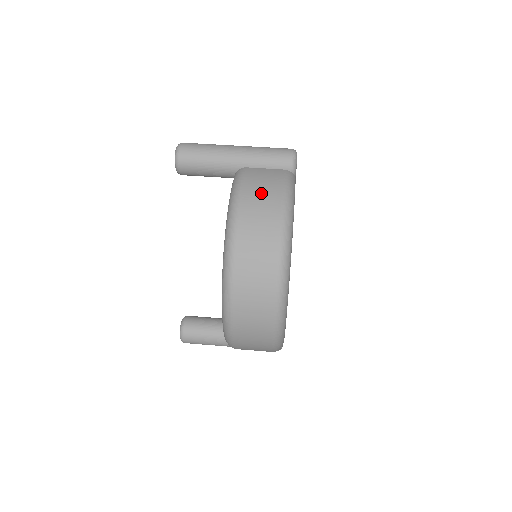
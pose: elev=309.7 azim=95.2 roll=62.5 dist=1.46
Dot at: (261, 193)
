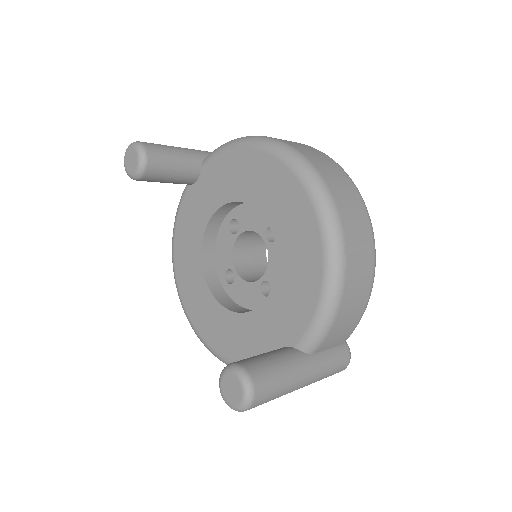
Dot at: occluded
